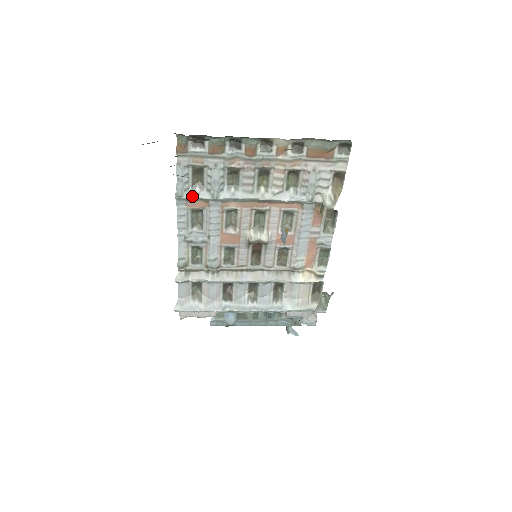
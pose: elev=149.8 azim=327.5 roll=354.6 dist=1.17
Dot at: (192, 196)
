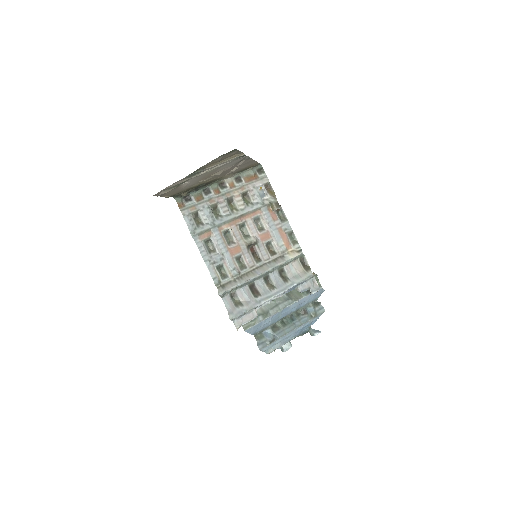
Dot at: (200, 231)
